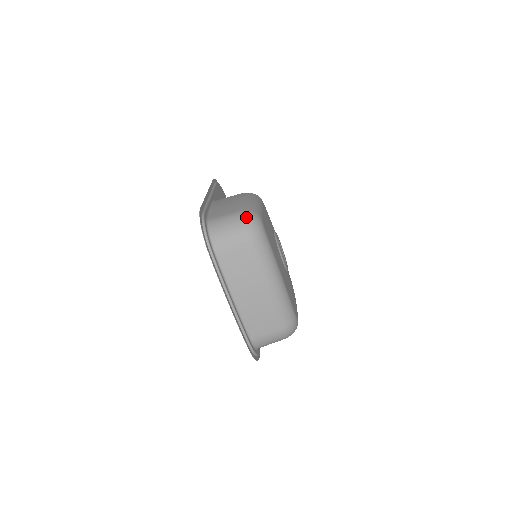
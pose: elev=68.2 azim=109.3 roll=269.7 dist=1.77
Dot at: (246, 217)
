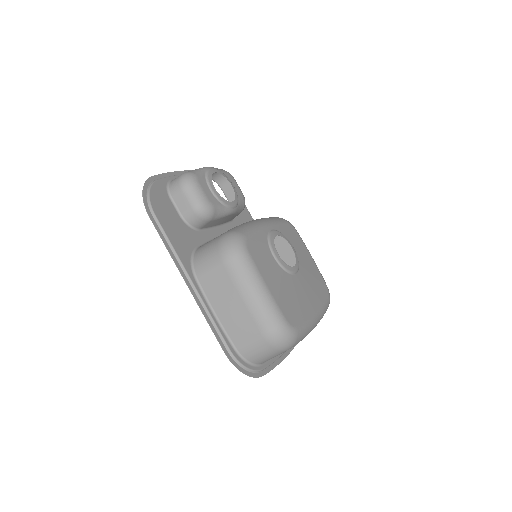
Dot at: (277, 342)
